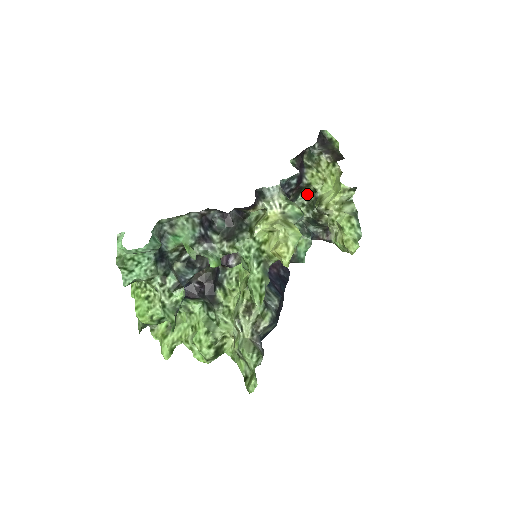
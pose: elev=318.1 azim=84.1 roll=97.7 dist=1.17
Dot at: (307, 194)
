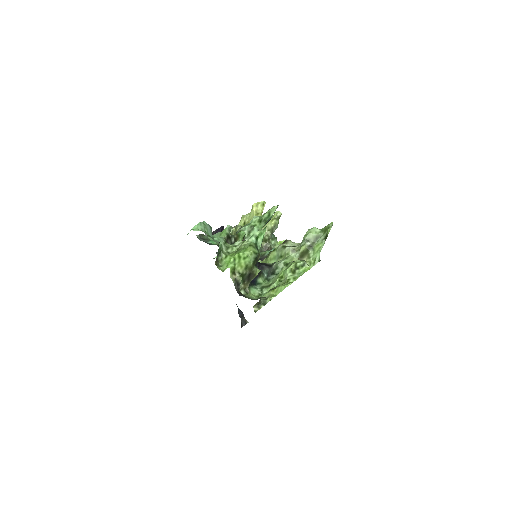
Dot at: occluded
